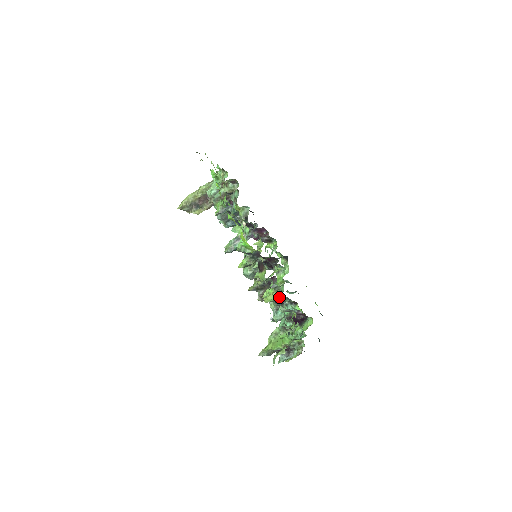
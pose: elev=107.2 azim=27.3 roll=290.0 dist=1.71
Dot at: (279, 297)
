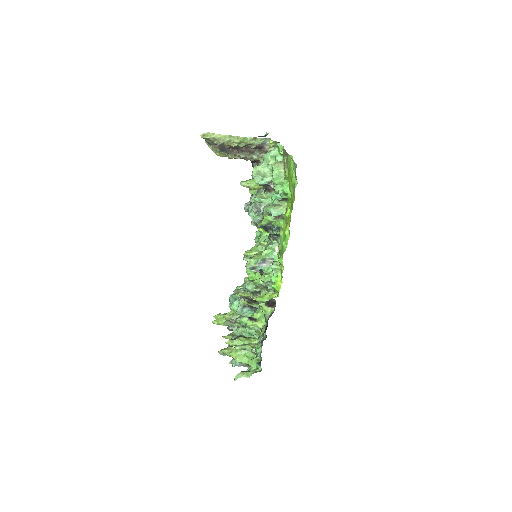
Dot at: occluded
